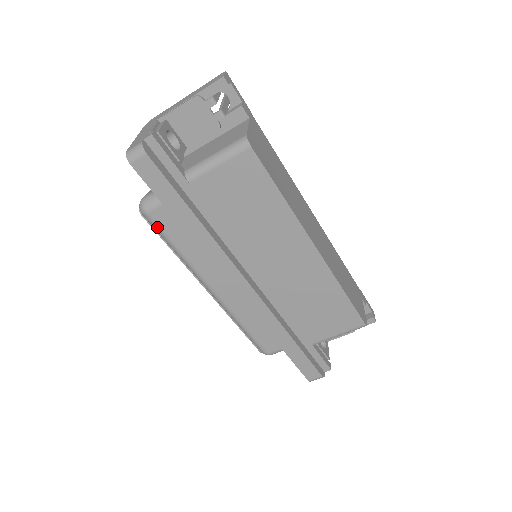
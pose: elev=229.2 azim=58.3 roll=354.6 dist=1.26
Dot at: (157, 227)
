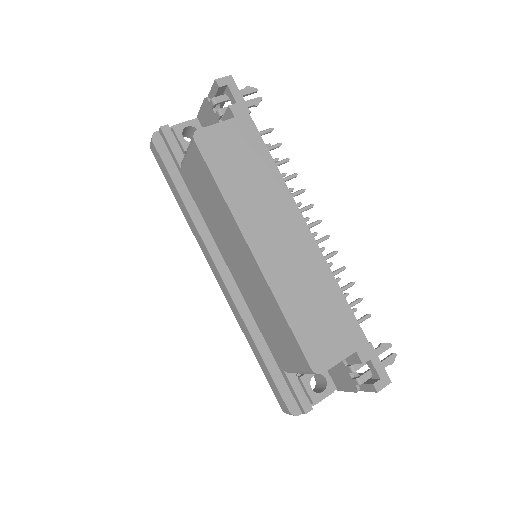
Dot at: occluded
